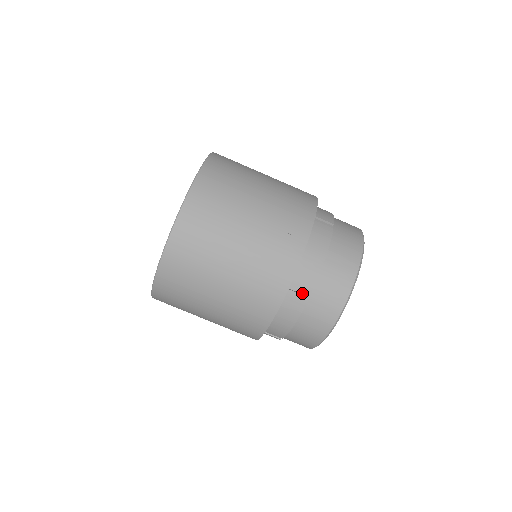
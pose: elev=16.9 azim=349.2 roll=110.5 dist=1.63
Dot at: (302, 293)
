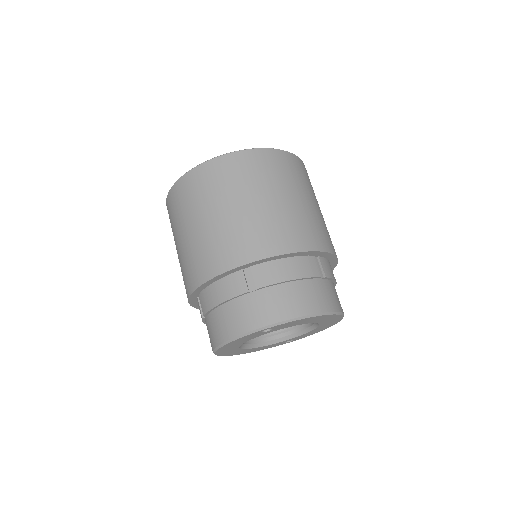
Dot at: (318, 271)
